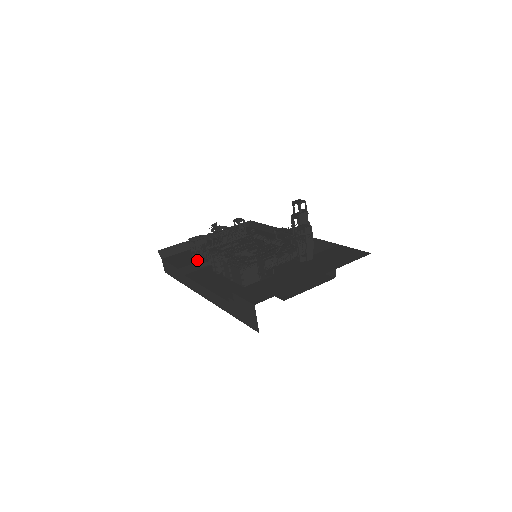
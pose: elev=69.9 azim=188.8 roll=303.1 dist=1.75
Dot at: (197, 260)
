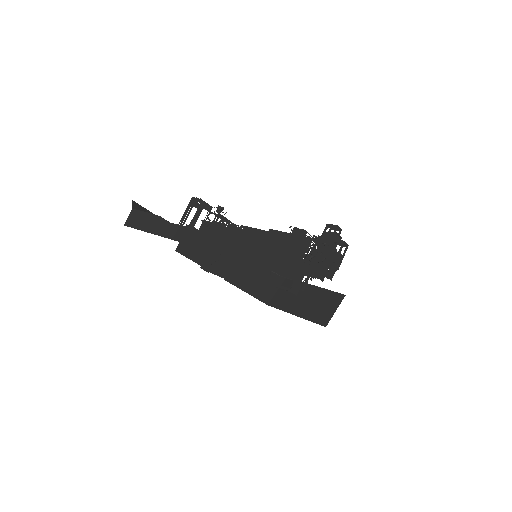
Dot at: occluded
